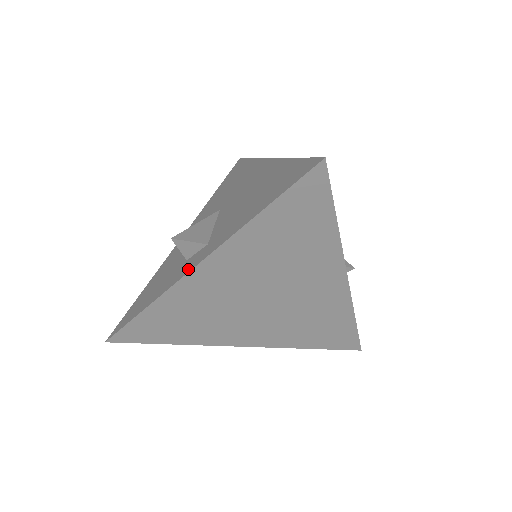
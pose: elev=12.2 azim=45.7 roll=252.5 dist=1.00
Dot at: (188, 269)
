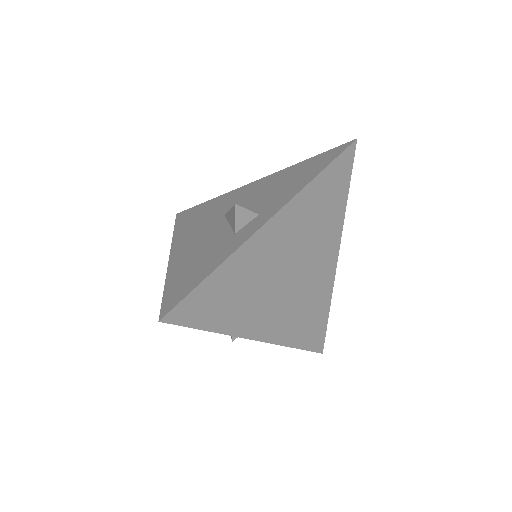
Dot at: (257, 227)
